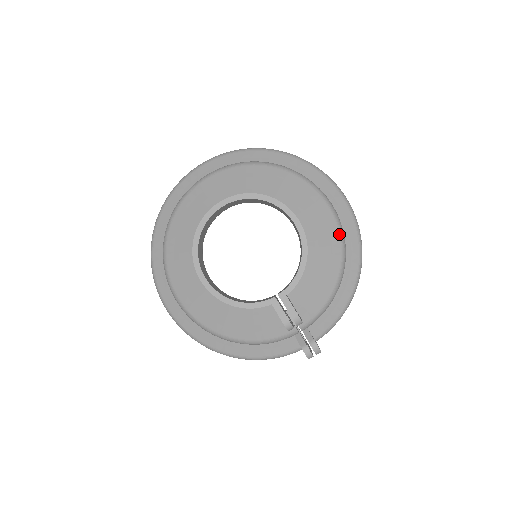
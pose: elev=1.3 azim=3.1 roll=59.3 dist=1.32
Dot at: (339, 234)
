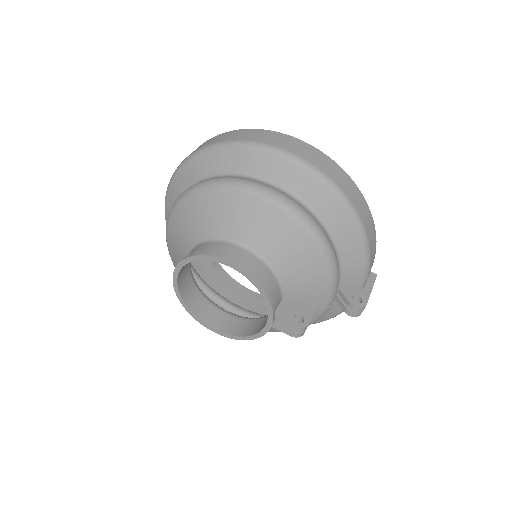
Dot at: (291, 219)
